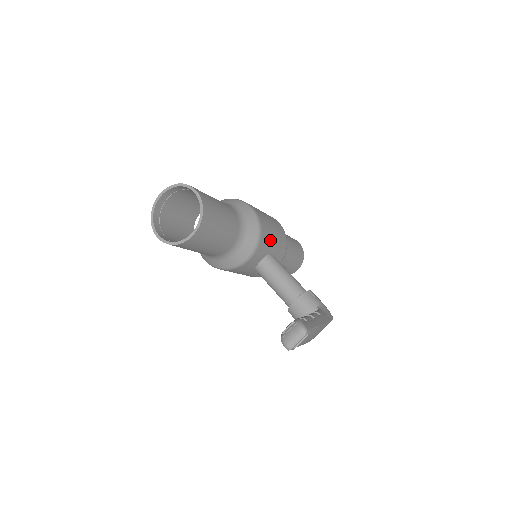
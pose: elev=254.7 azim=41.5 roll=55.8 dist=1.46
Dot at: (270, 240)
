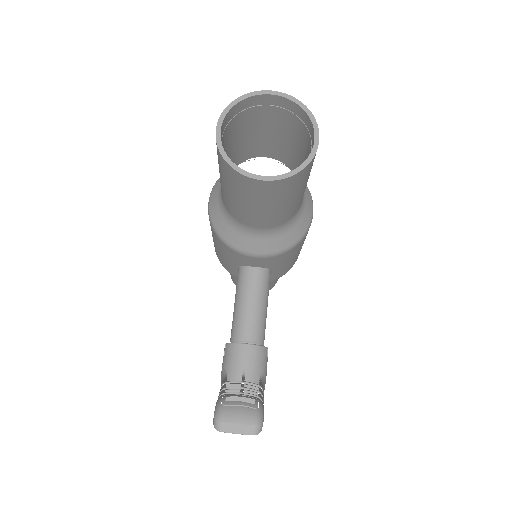
Dot at: (287, 259)
